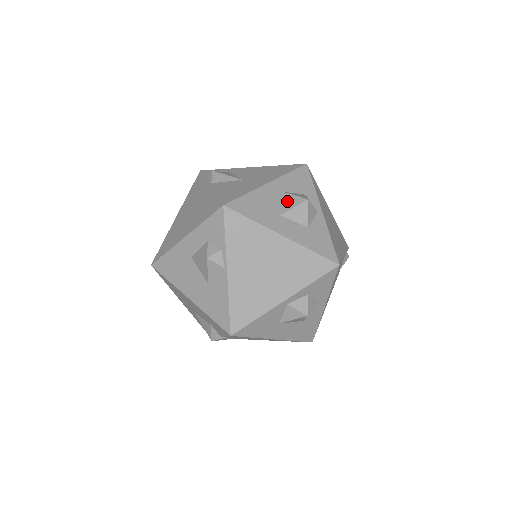
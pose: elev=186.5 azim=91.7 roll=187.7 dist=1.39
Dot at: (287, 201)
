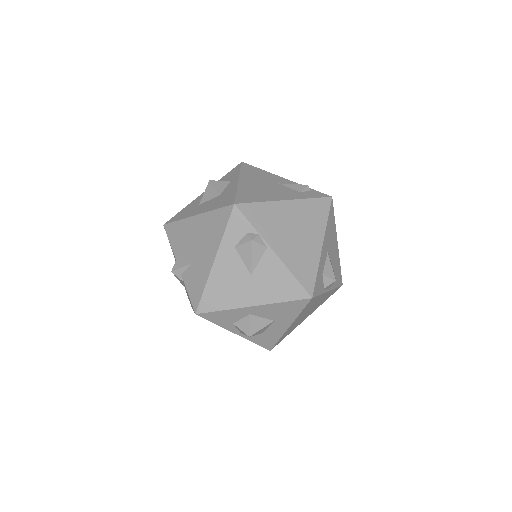
Dot at: occluded
